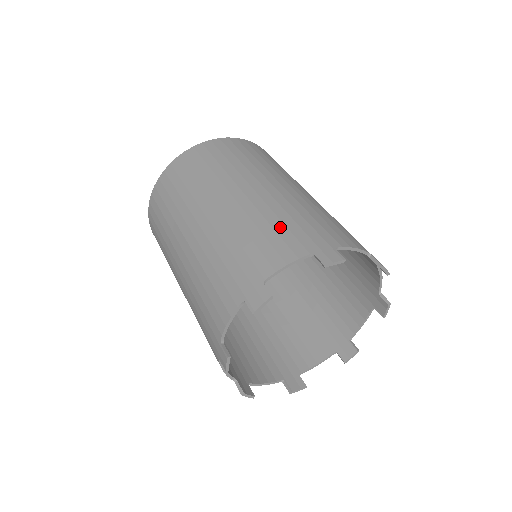
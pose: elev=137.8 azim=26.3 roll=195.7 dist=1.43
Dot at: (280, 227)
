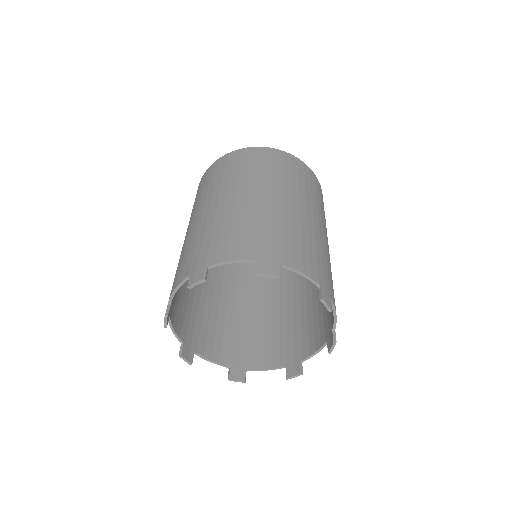
Dot at: (314, 252)
